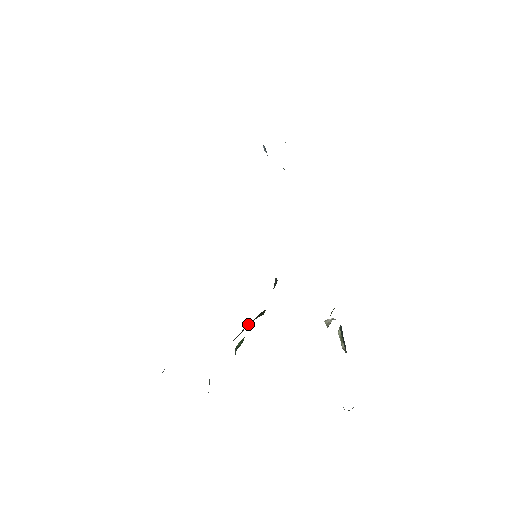
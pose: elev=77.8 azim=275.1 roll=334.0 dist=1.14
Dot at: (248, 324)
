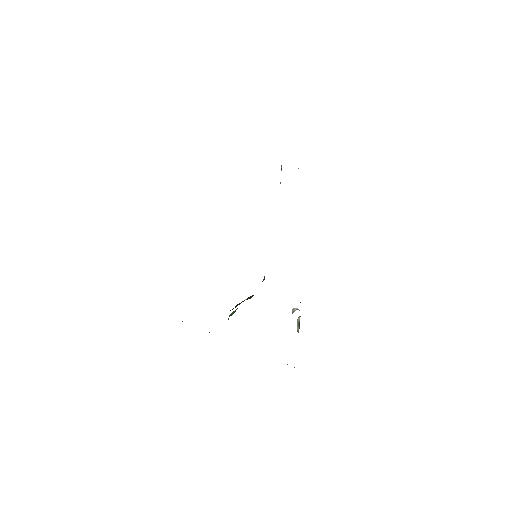
Dot at: (240, 303)
